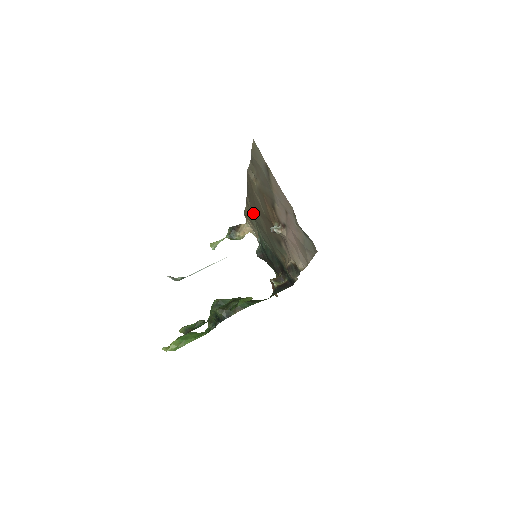
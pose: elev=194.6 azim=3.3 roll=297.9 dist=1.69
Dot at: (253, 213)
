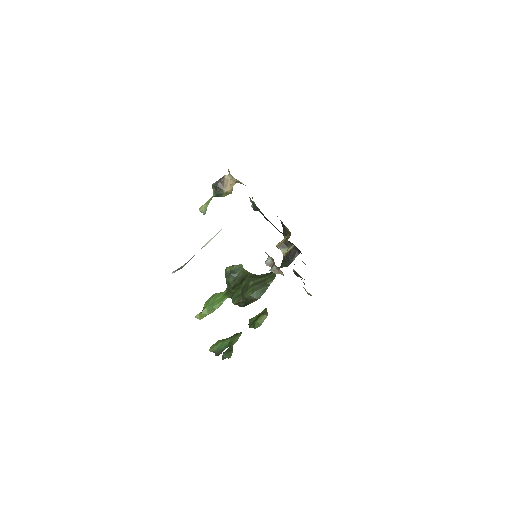
Dot at: occluded
